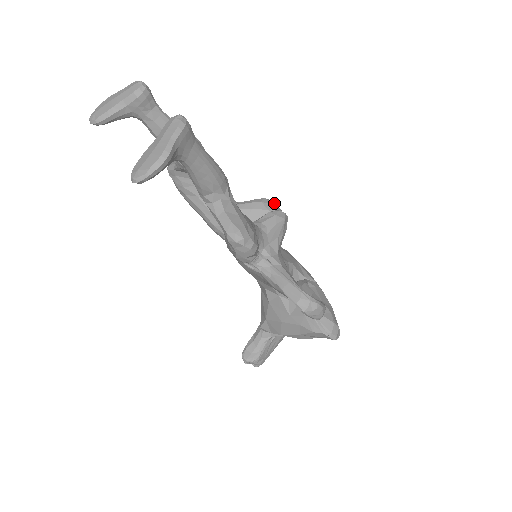
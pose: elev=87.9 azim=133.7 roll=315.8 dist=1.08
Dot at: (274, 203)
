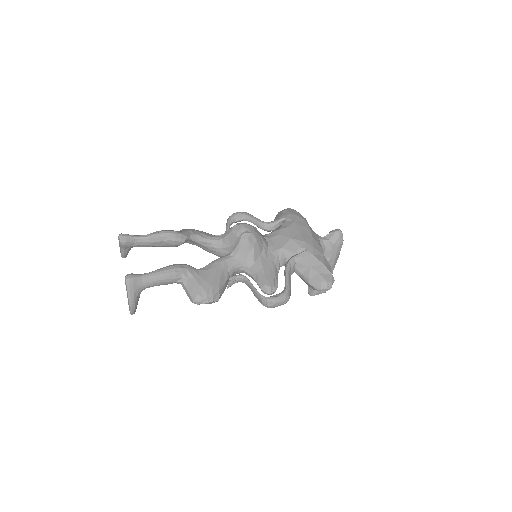
Dot at: (240, 226)
